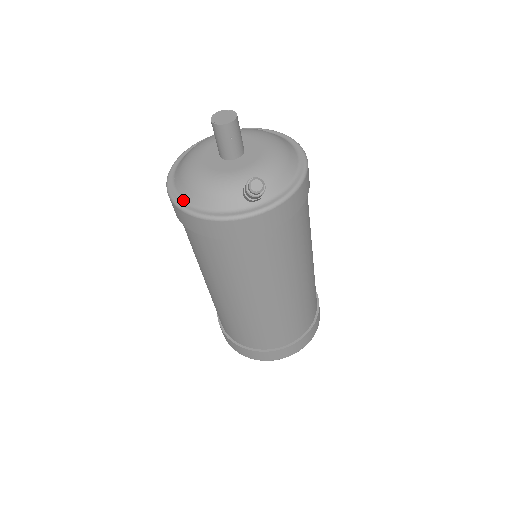
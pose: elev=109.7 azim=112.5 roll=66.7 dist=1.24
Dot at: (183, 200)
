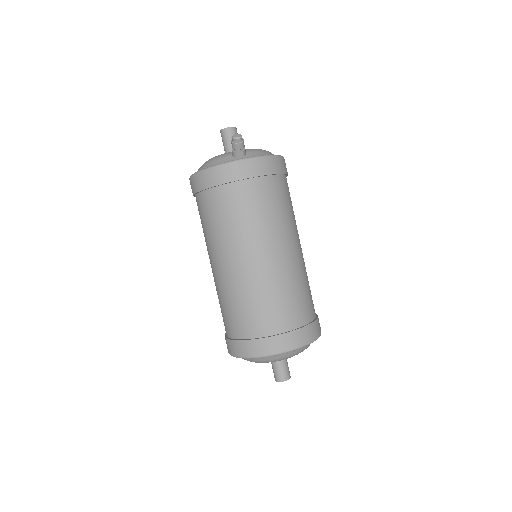
Dot at: occluded
